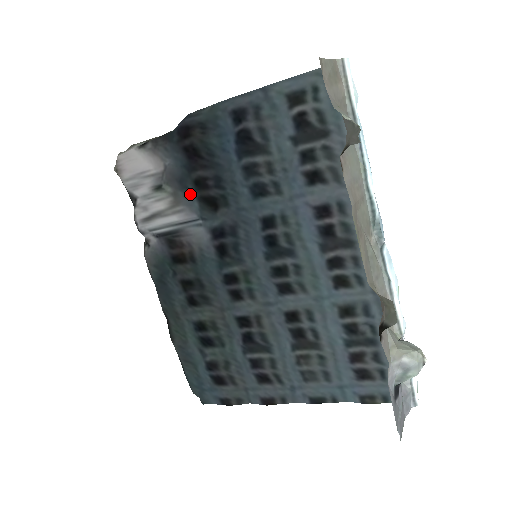
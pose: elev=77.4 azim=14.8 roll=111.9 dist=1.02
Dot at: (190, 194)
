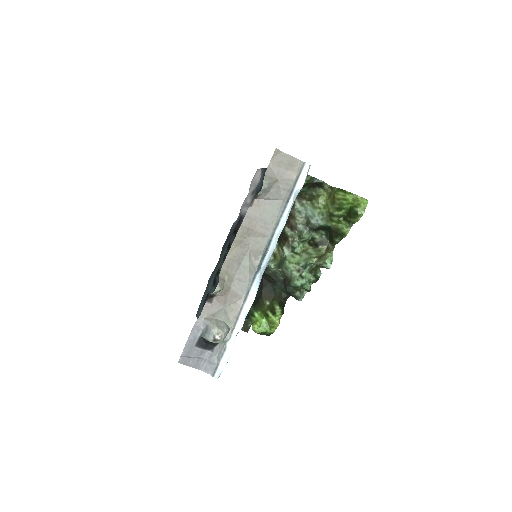
Dot at: occluded
